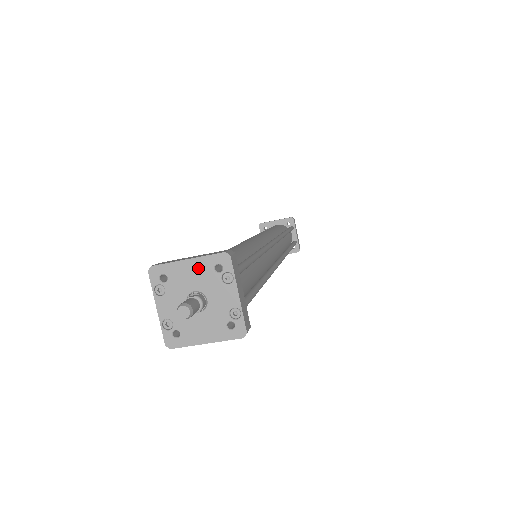
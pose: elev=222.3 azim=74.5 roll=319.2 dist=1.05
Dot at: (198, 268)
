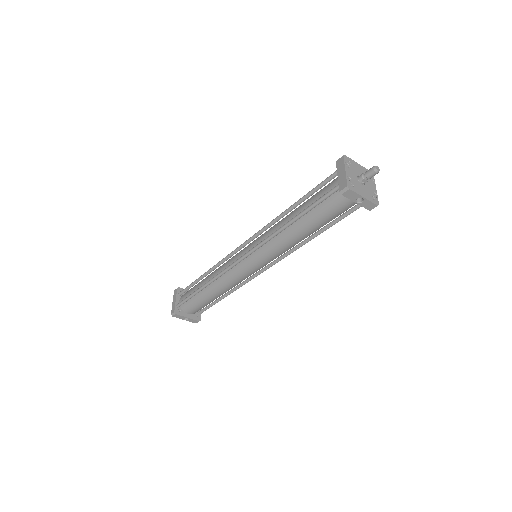
Dot at: (362, 170)
